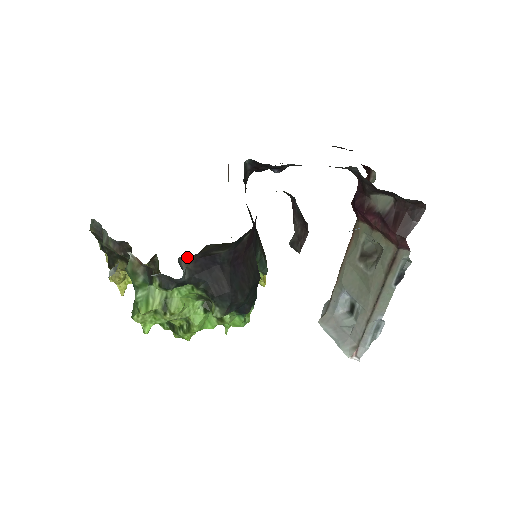
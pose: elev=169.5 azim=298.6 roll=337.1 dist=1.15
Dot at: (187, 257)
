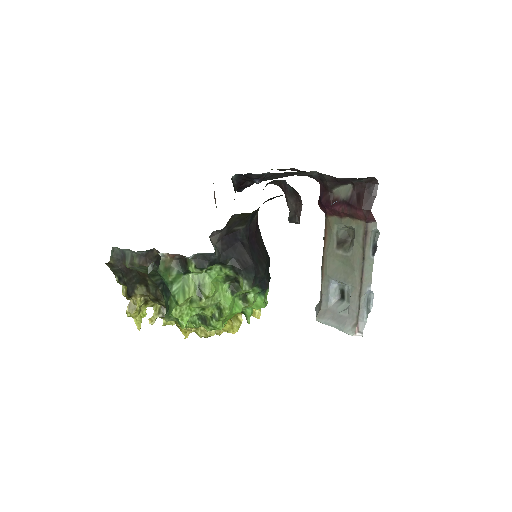
Dot at: (215, 236)
